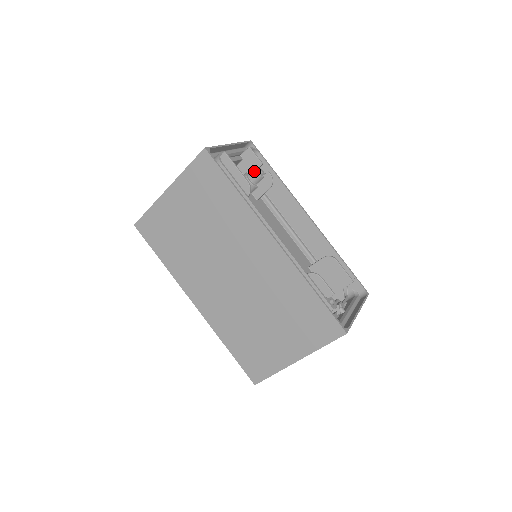
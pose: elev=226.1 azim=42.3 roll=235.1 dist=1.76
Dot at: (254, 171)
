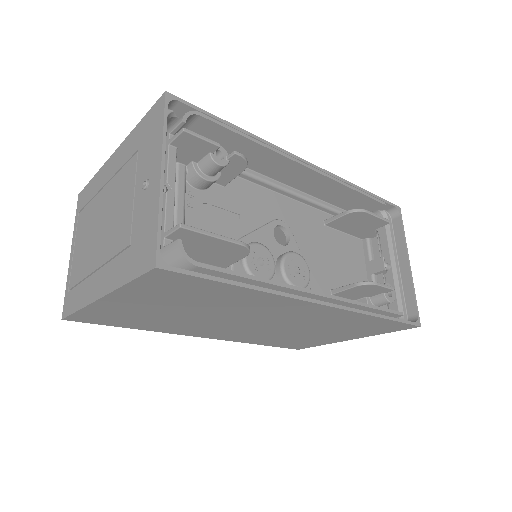
Dot at: (210, 163)
